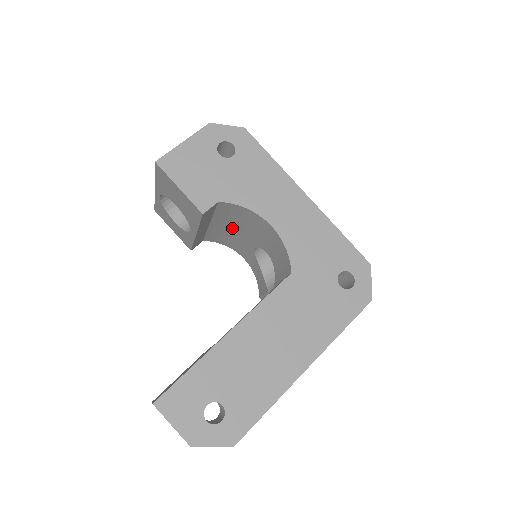
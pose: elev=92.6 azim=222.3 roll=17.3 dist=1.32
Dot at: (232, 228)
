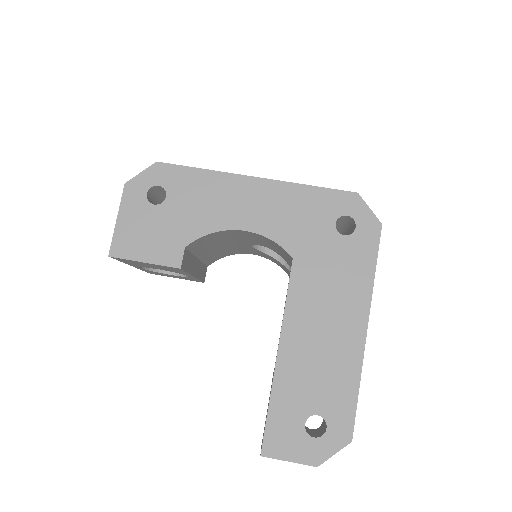
Dot at: (219, 247)
